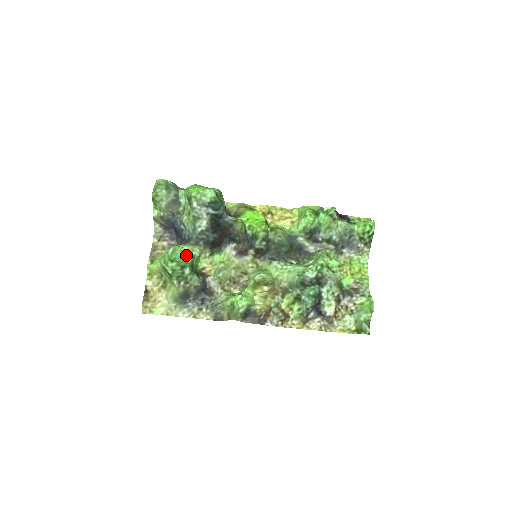
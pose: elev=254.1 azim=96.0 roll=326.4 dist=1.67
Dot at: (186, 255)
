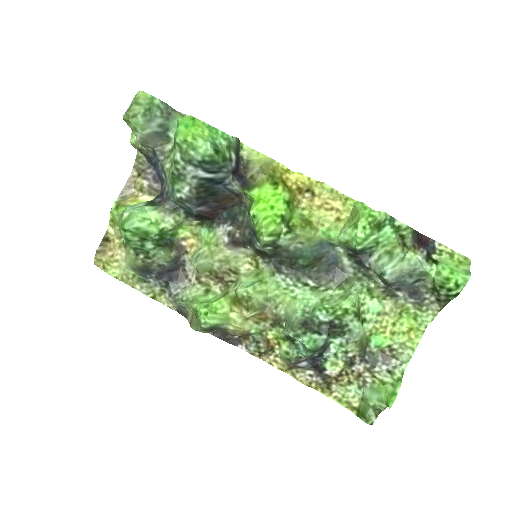
Dot at: (147, 227)
